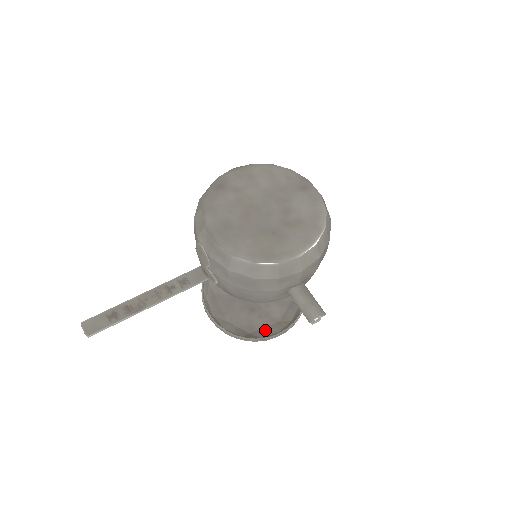
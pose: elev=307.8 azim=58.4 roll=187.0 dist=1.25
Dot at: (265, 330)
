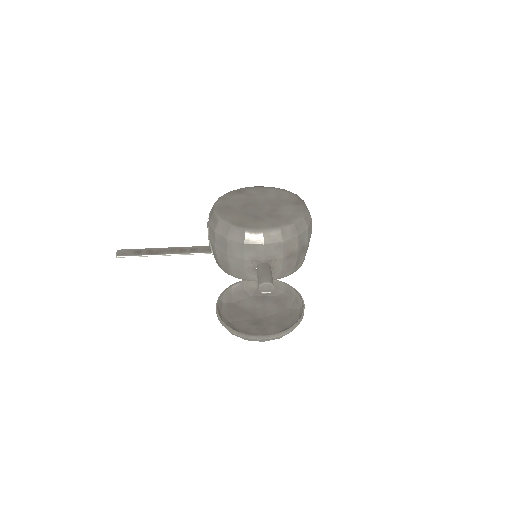
Dot at: occluded
